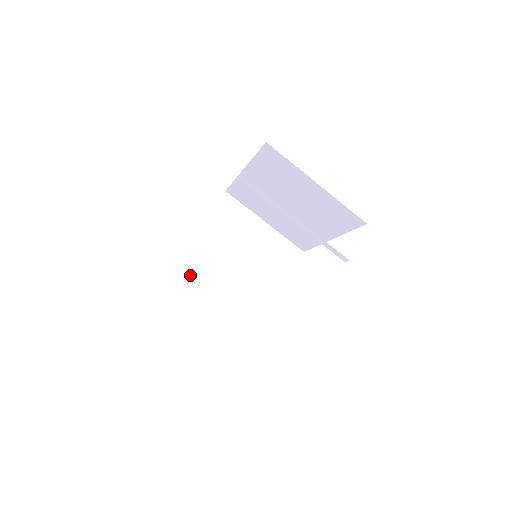
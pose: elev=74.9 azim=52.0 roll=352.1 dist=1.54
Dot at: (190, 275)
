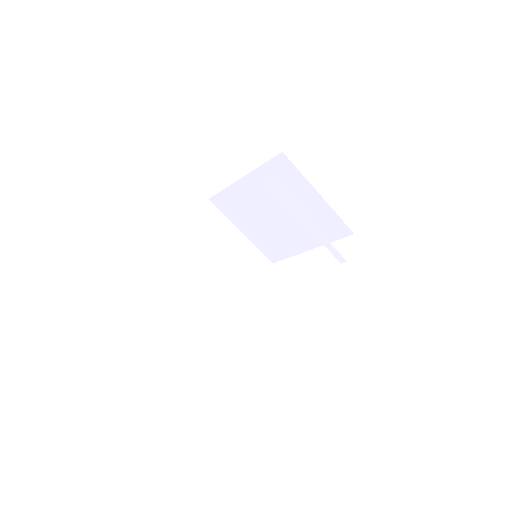
Dot at: (197, 268)
